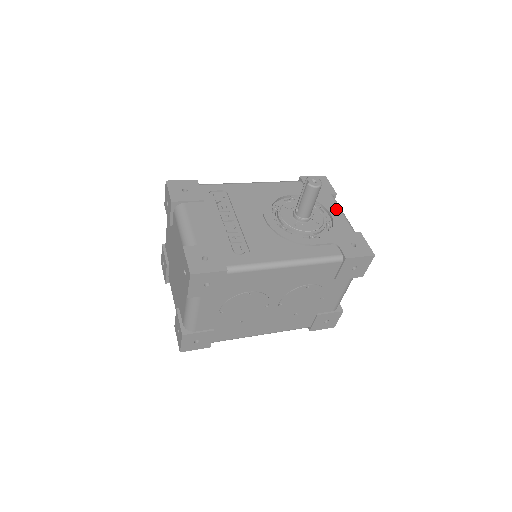
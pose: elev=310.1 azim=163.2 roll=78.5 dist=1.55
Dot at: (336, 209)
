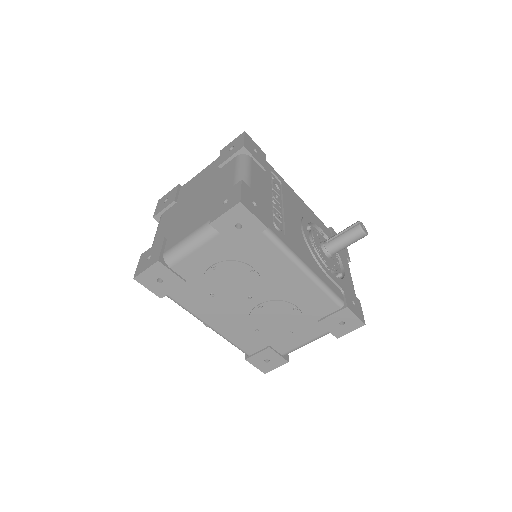
Dot at: (348, 270)
